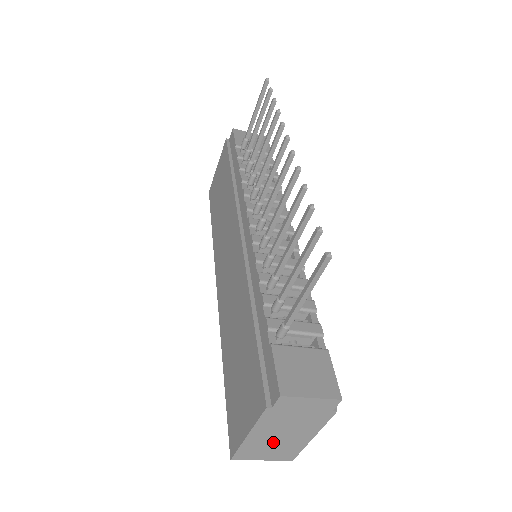
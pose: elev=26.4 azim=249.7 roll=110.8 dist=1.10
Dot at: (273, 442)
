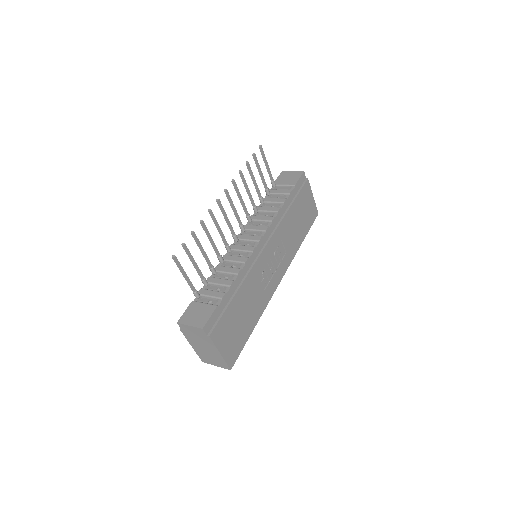
Dot at: (207, 353)
